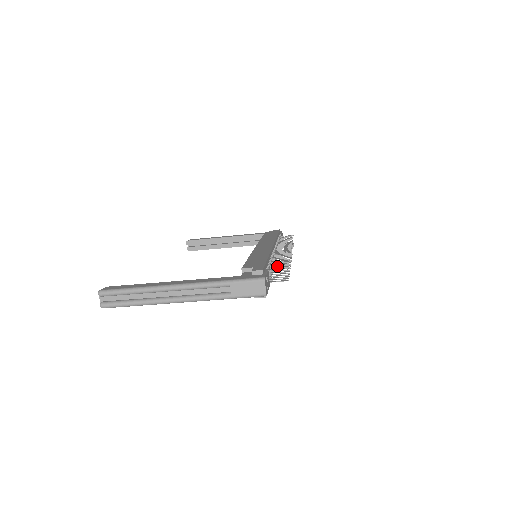
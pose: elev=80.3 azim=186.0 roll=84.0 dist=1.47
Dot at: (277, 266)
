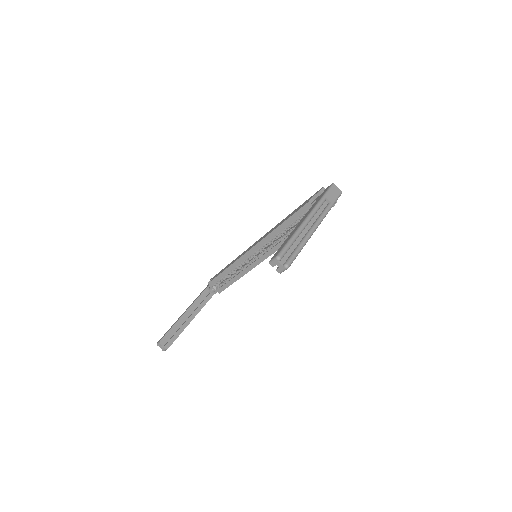
Dot at: occluded
